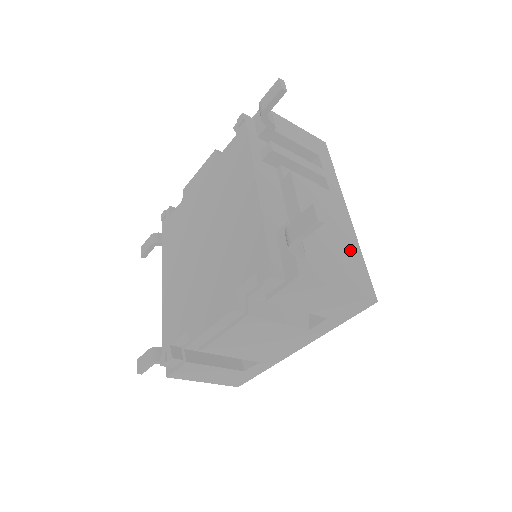
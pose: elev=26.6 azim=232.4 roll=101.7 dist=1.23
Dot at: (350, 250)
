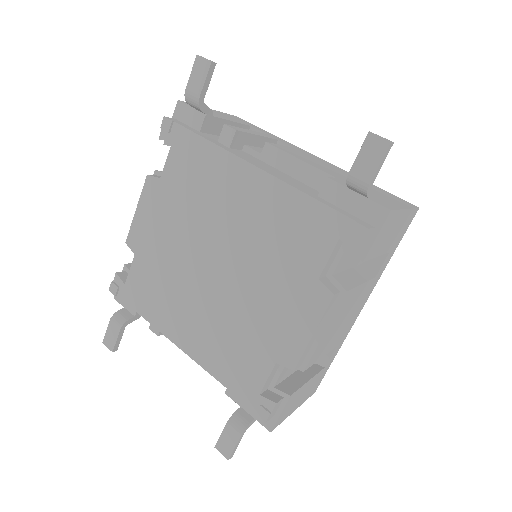
Dot at: occluded
